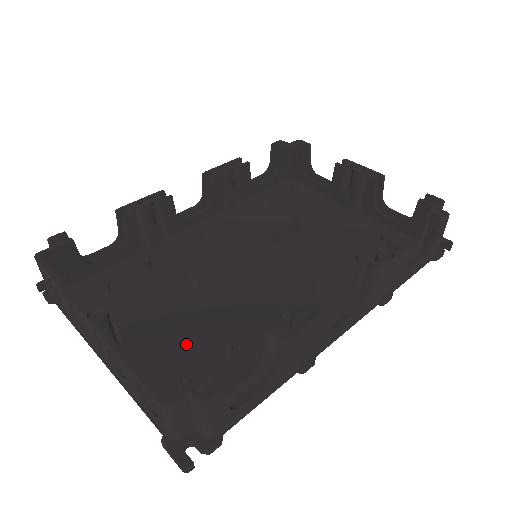
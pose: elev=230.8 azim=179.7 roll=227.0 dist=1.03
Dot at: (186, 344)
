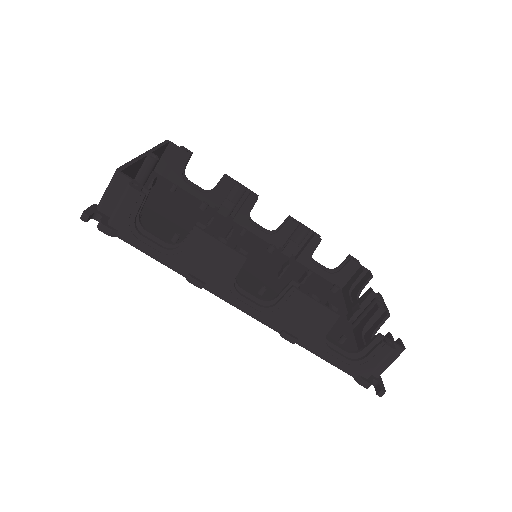
Dot at: (164, 222)
